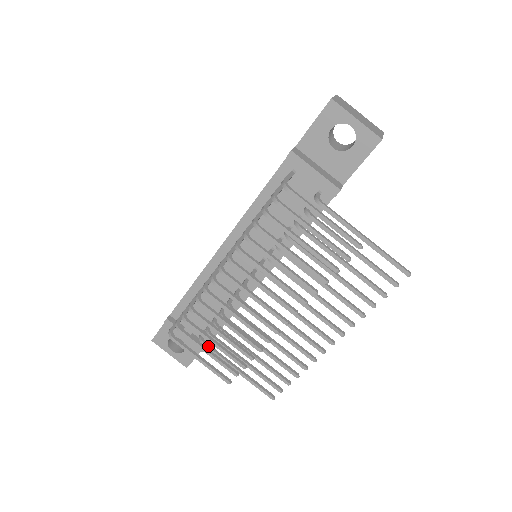
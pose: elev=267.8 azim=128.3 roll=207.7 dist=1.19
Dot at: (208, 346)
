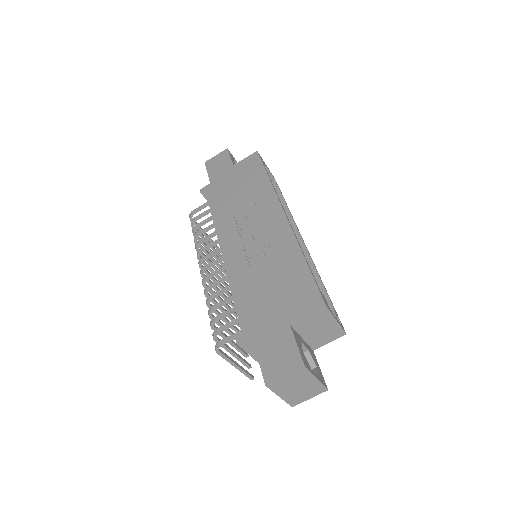
Dot at: occluded
